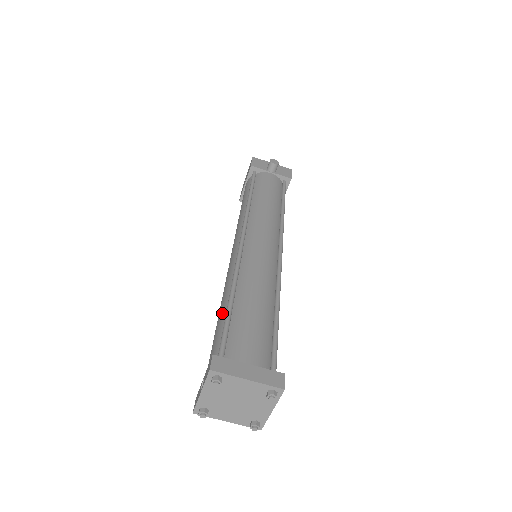
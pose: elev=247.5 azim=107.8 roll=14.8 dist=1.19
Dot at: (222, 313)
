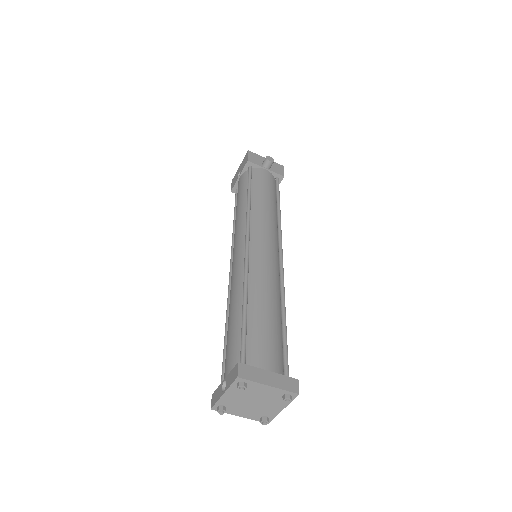
Dot at: (235, 317)
